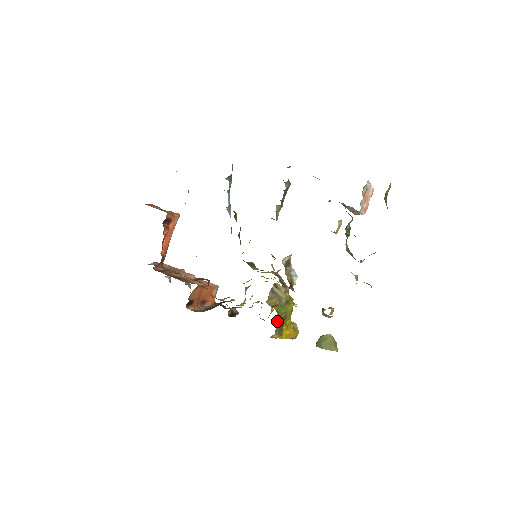
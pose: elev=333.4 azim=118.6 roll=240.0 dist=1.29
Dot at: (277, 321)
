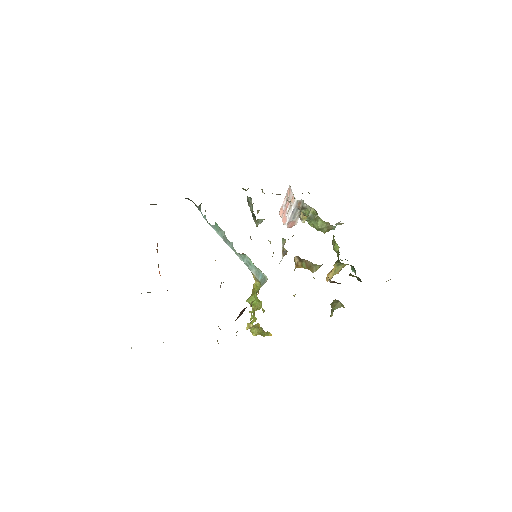
Dot at: occluded
